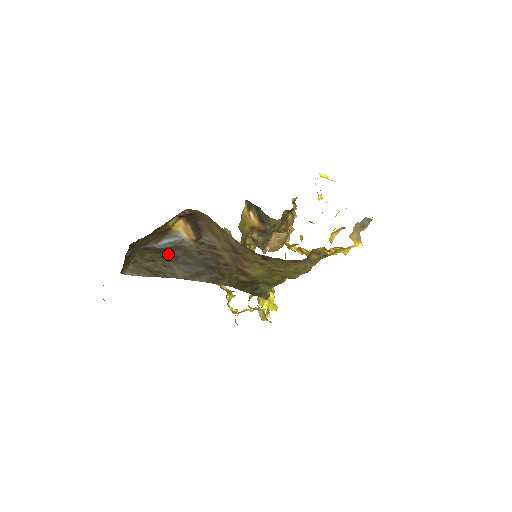
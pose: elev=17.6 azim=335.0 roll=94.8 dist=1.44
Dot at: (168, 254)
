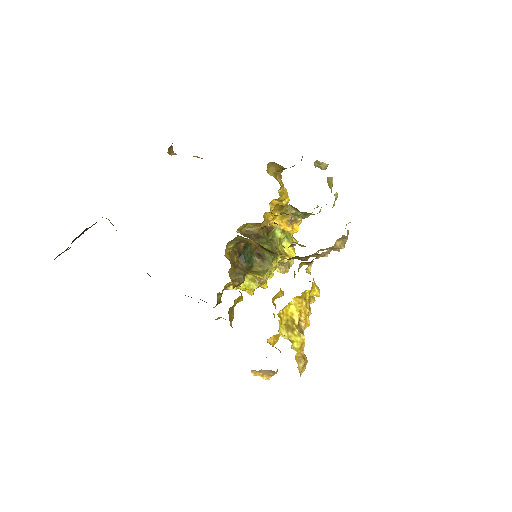
Dot at: occluded
